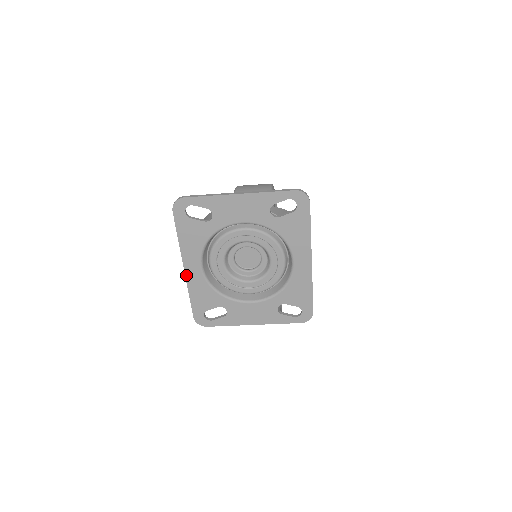
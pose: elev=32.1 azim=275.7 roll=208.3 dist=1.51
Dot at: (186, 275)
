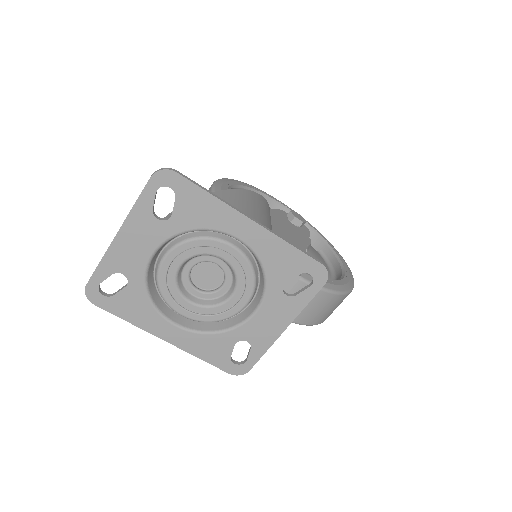
Dot at: (174, 345)
